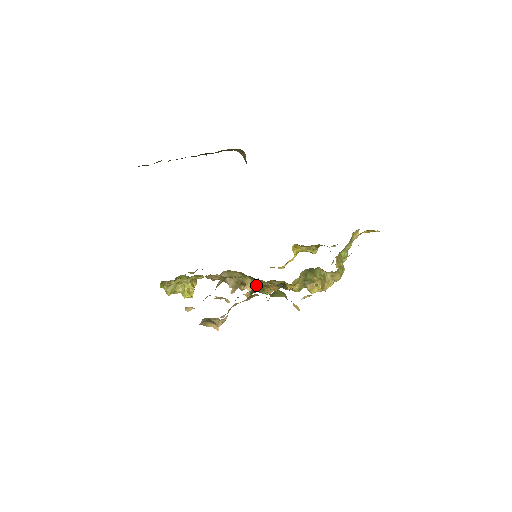
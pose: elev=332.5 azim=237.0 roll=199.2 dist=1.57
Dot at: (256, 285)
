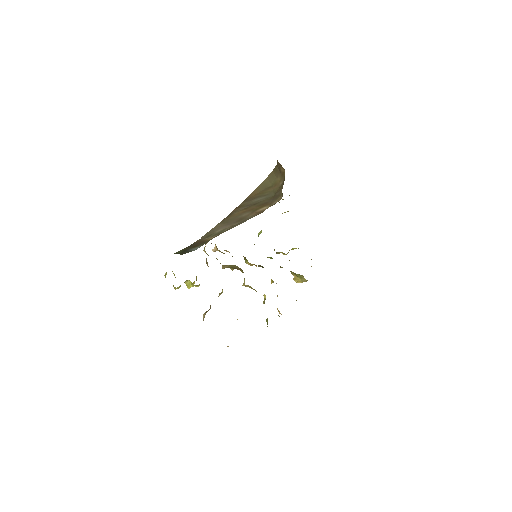
Dot at: (253, 289)
